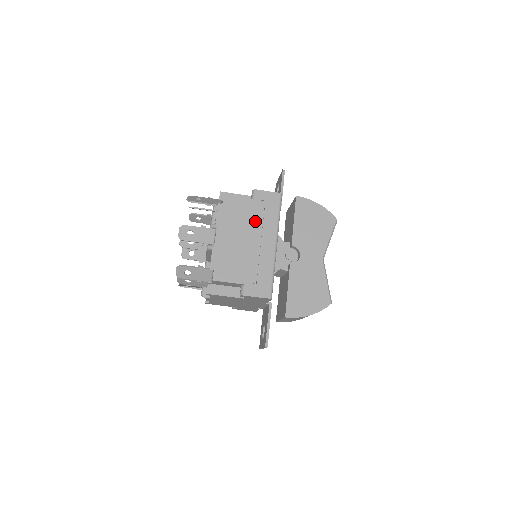
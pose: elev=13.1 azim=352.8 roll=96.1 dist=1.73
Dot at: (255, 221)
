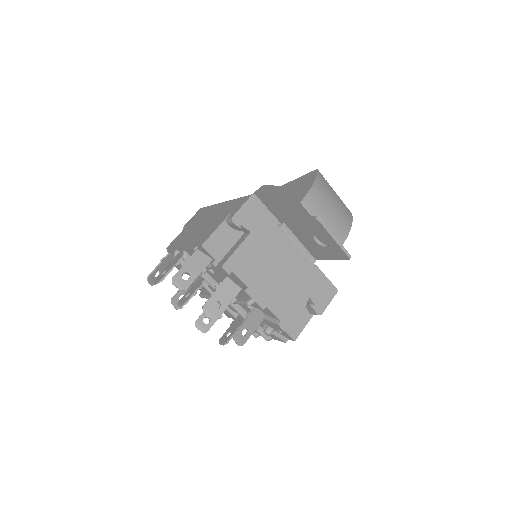
Dot at: (198, 221)
